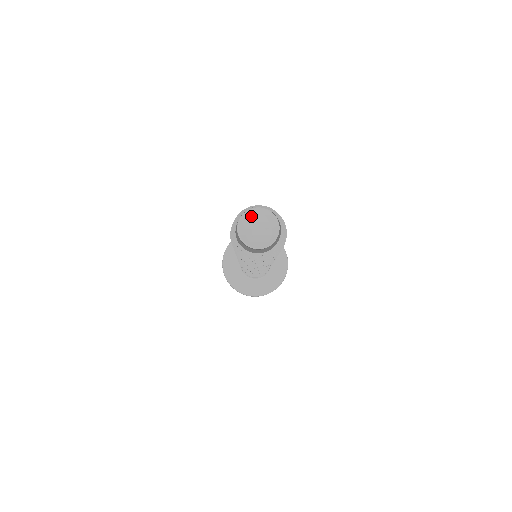
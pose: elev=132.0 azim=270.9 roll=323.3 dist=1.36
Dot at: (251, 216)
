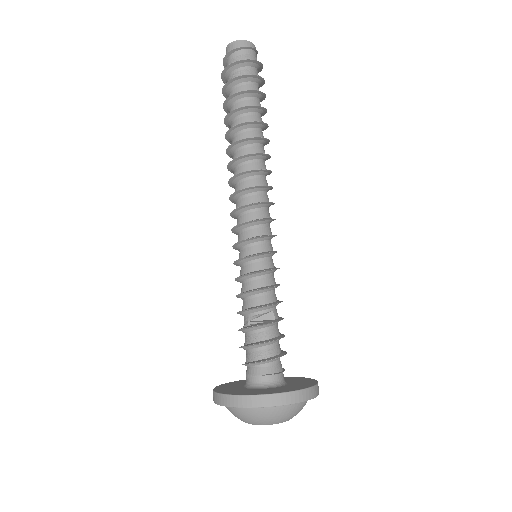
Dot at: occluded
